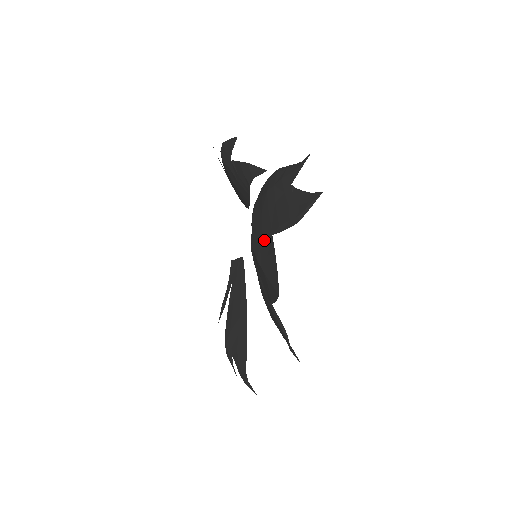
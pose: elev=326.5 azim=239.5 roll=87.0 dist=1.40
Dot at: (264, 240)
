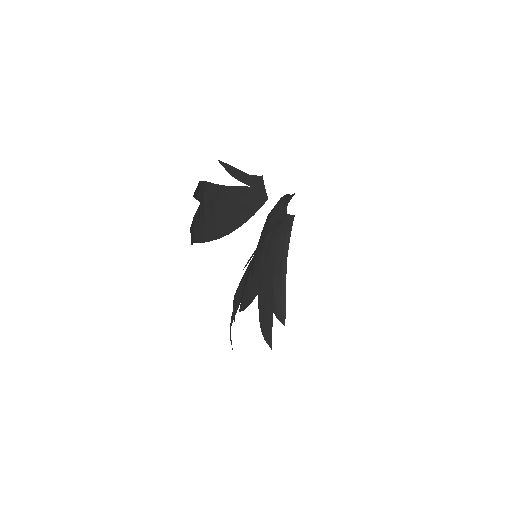
Dot at: occluded
